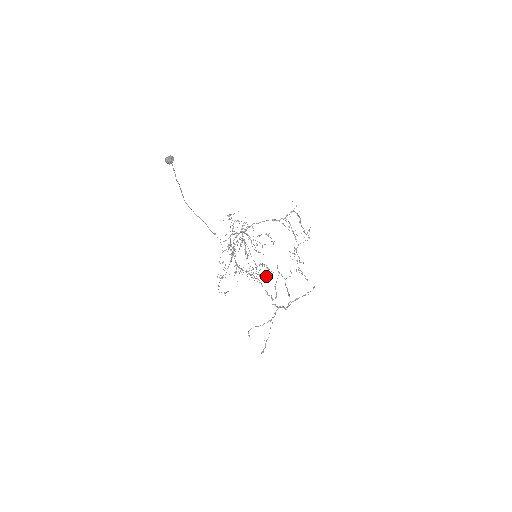
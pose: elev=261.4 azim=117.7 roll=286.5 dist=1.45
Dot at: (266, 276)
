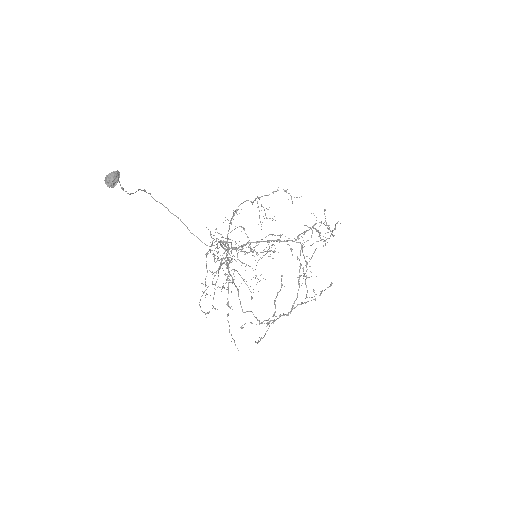
Dot at: (275, 248)
